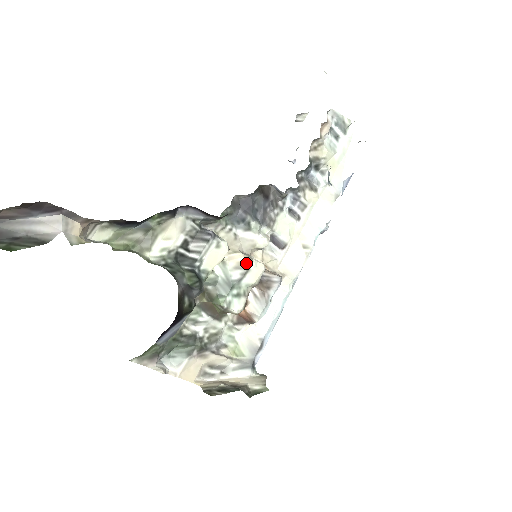
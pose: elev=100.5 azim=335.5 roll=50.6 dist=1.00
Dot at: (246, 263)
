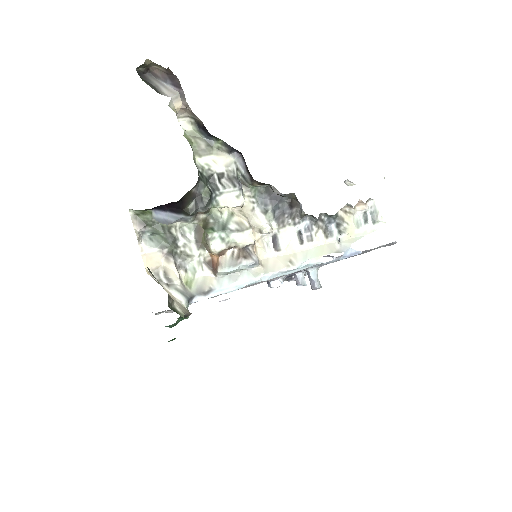
Dot at: (245, 226)
